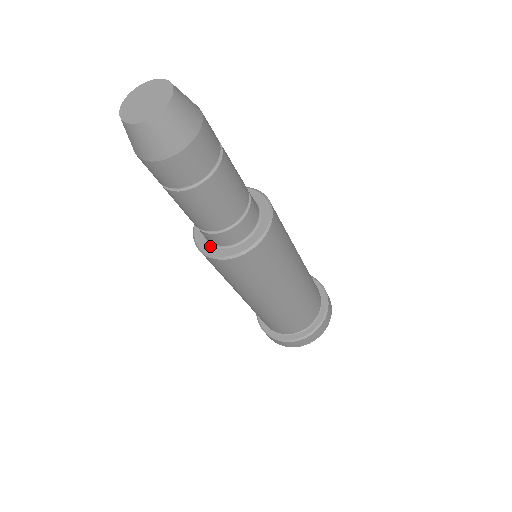
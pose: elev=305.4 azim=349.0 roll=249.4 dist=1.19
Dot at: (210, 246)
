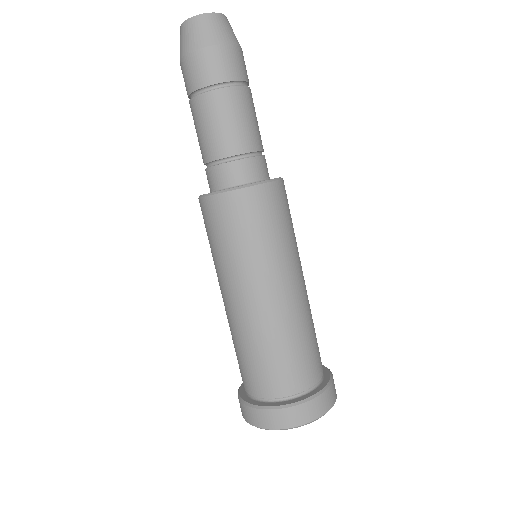
Dot at: occluded
